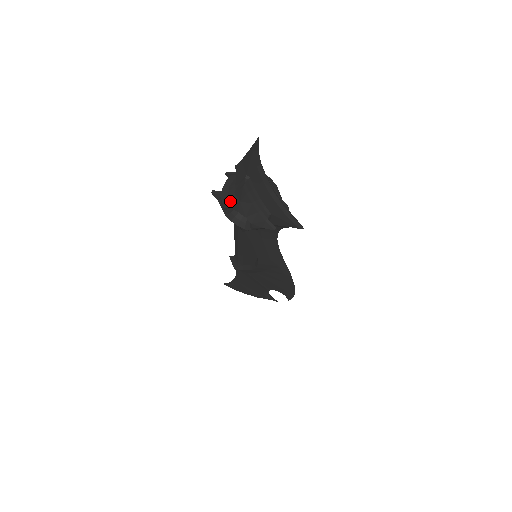
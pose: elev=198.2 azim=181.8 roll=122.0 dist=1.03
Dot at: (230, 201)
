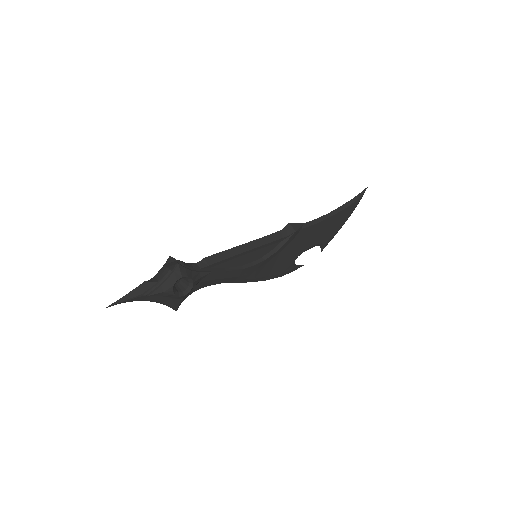
Dot at: (158, 272)
